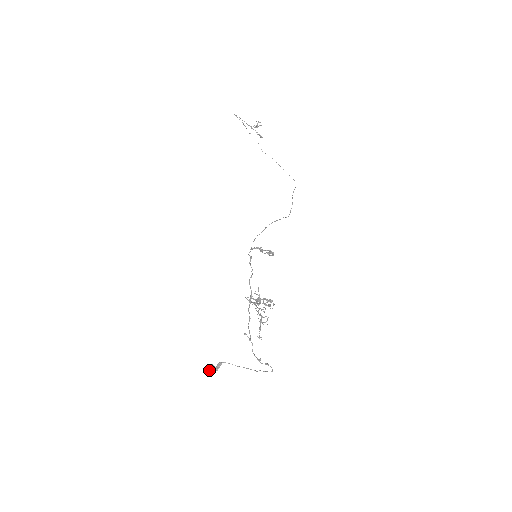
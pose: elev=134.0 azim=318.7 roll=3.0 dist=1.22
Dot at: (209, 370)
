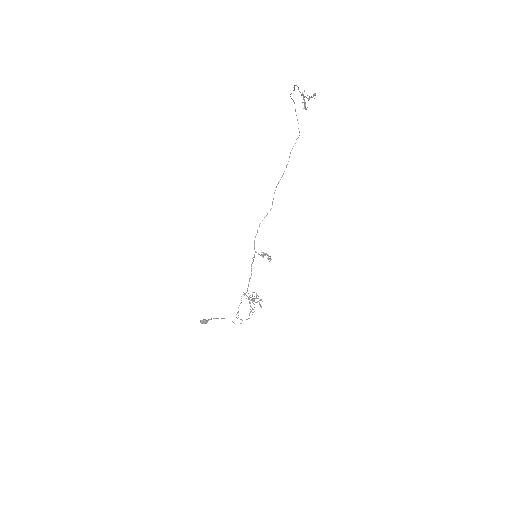
Dot at: occluded
